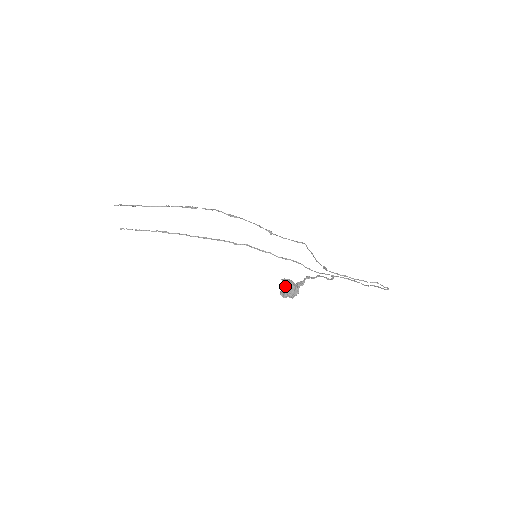
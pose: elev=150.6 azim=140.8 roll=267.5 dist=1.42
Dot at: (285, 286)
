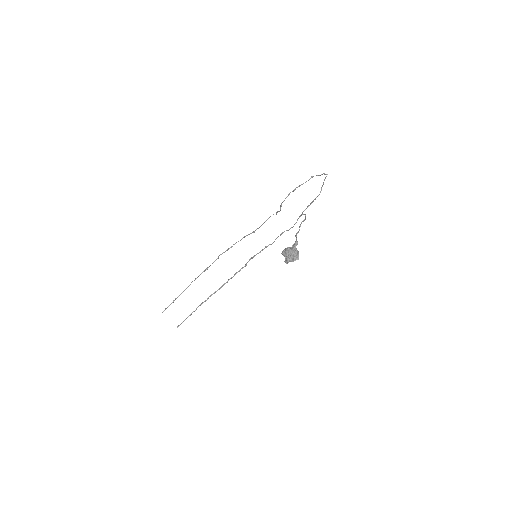
Dot at: (284, 254)
